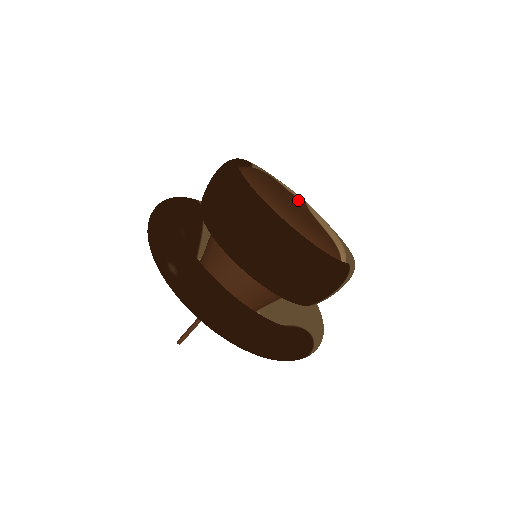
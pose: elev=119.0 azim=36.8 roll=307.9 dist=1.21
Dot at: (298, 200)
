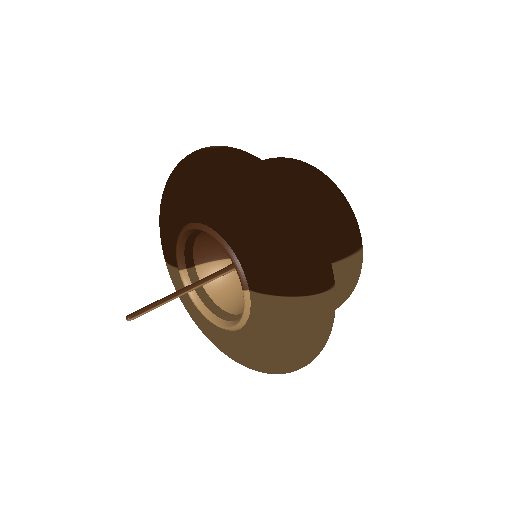
Dot at: occluded
